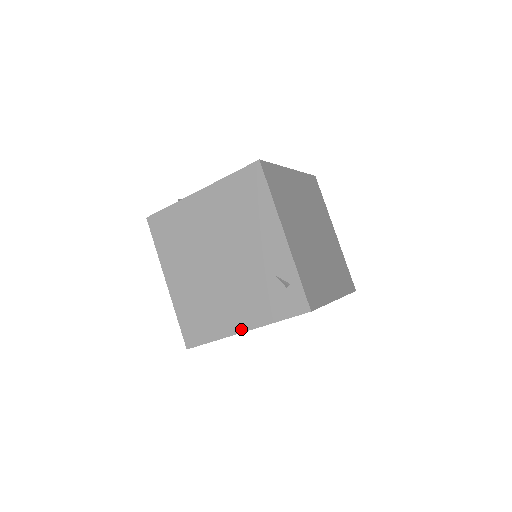
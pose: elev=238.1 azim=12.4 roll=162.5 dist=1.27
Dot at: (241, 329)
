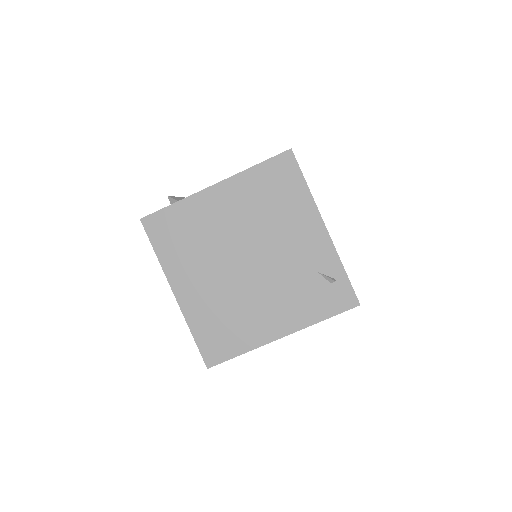
Dot at: (278, 335)
